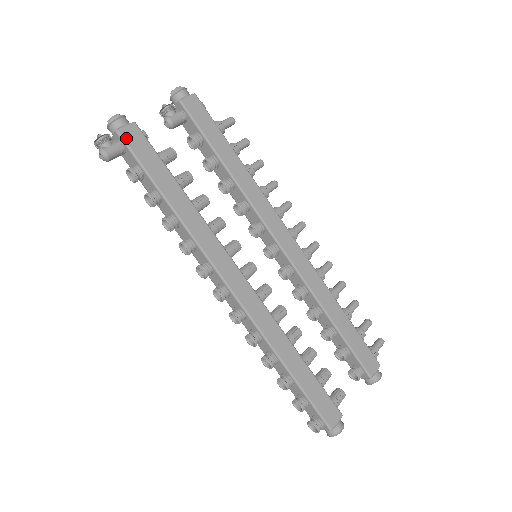
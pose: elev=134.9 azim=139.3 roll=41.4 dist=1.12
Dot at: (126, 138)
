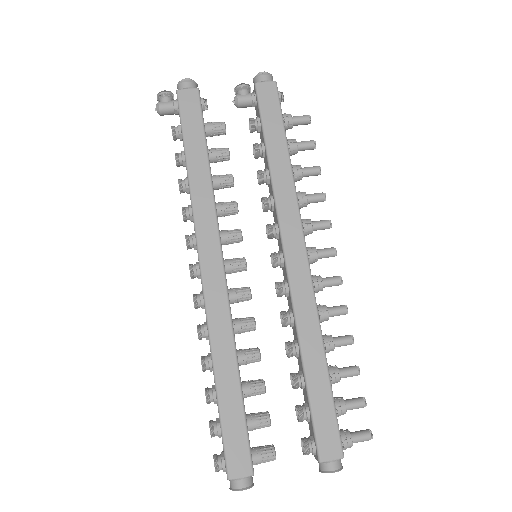
Dot at: (181, 99)
